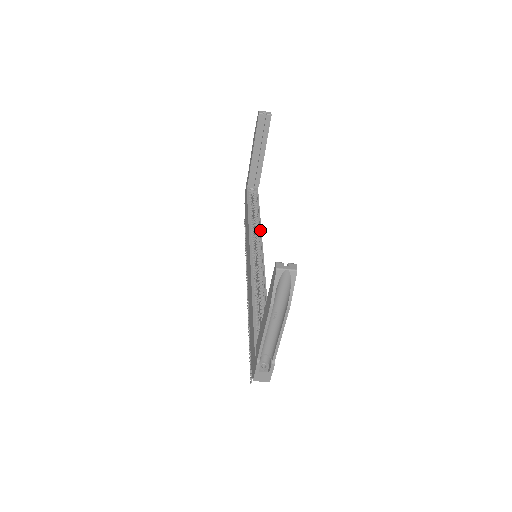
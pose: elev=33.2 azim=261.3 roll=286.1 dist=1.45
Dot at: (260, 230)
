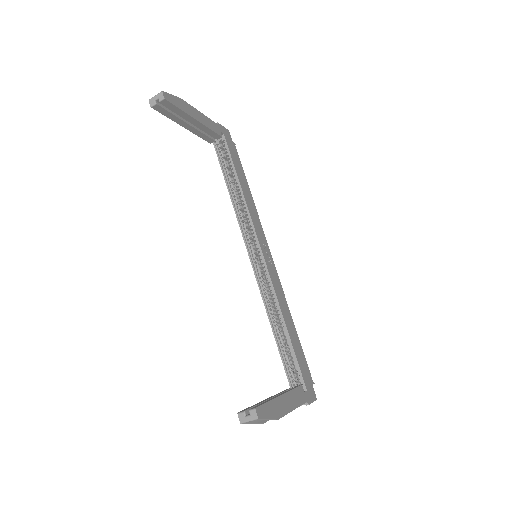
Dot at: (247, 212)
